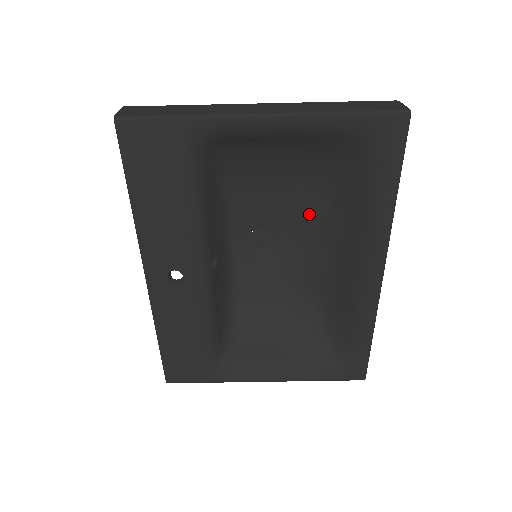
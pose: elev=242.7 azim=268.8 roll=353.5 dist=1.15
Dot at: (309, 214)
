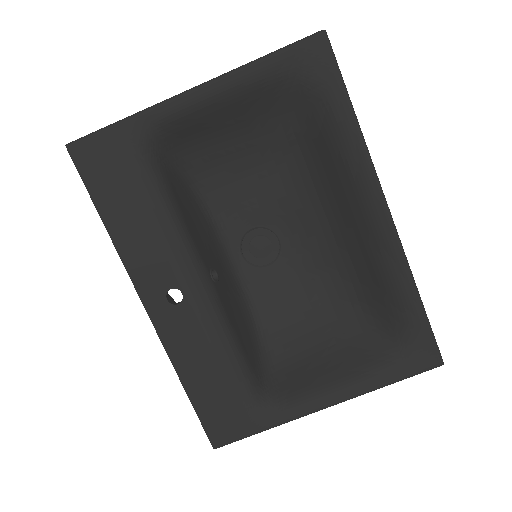
Dot at: (294, 197)
